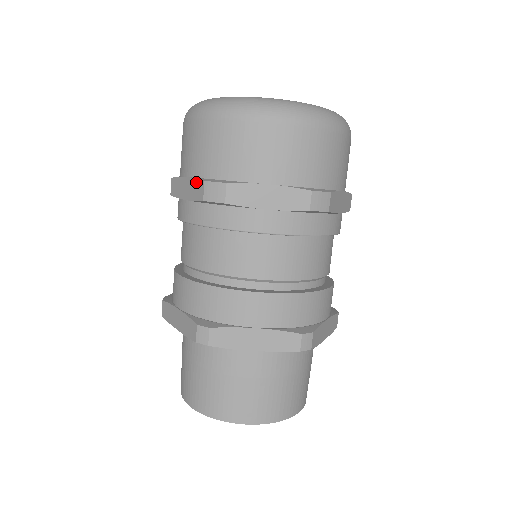
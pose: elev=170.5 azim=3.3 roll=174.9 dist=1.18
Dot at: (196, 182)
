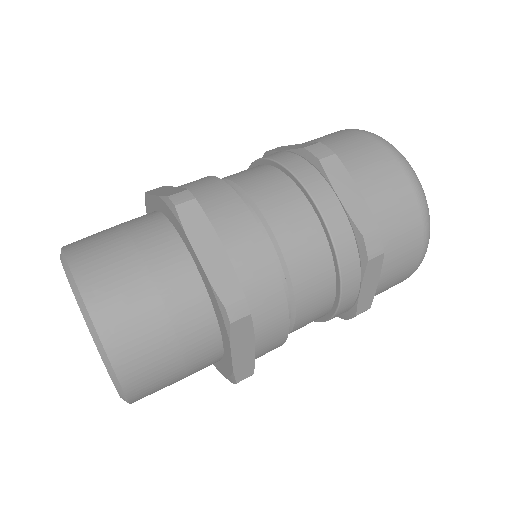
Dot at: (309, 143)
